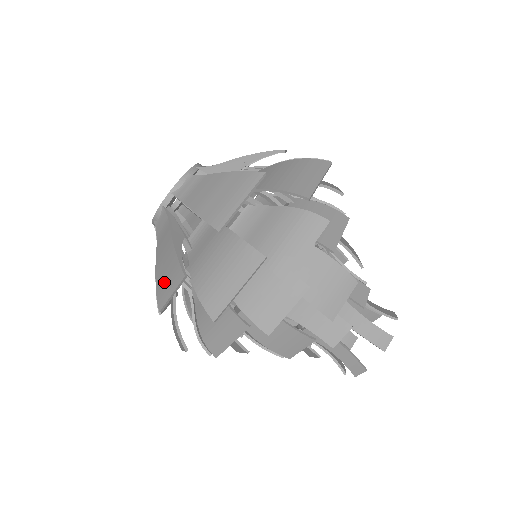
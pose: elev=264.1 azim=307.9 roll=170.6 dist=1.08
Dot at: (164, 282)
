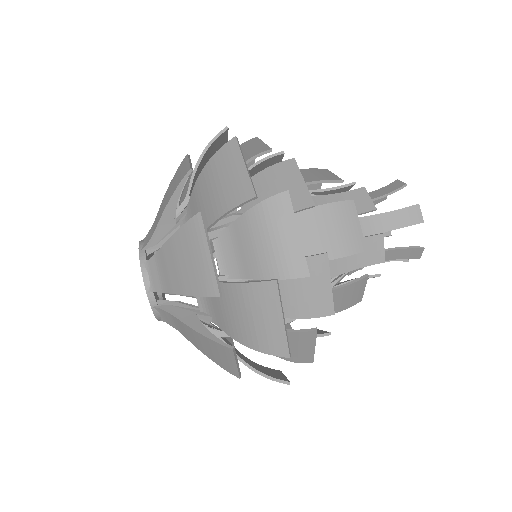
Dot at: (196, 268)
